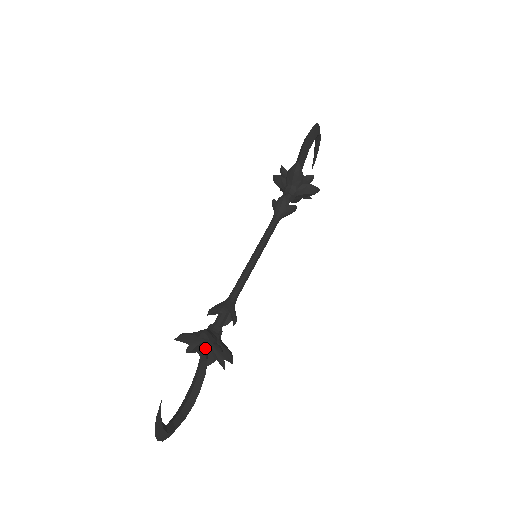
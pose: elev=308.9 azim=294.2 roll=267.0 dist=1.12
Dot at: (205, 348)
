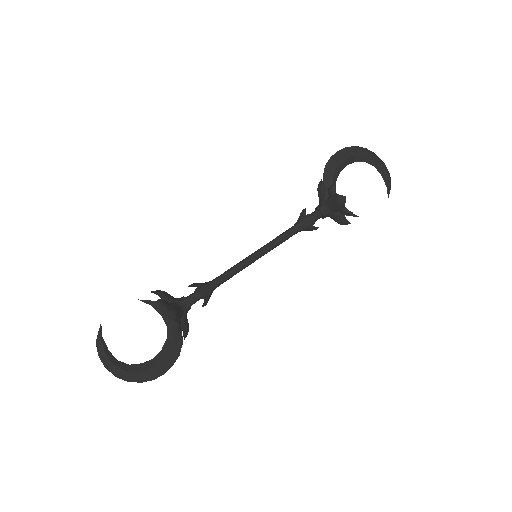
Dot at: occluded
